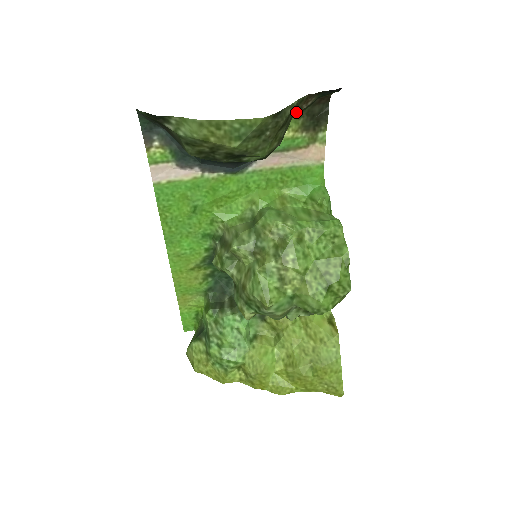
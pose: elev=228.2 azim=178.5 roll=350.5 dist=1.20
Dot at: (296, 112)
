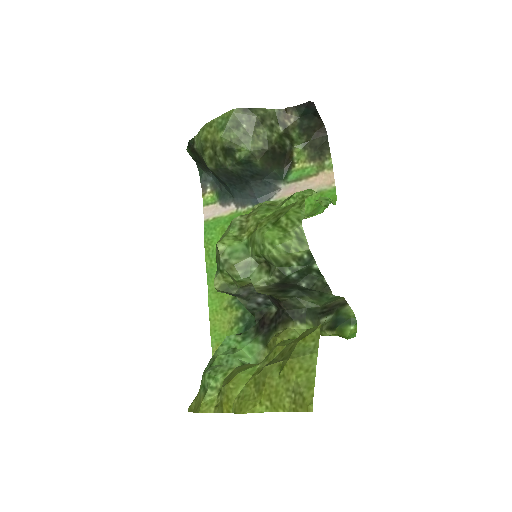
Dot at: (282, 127)
